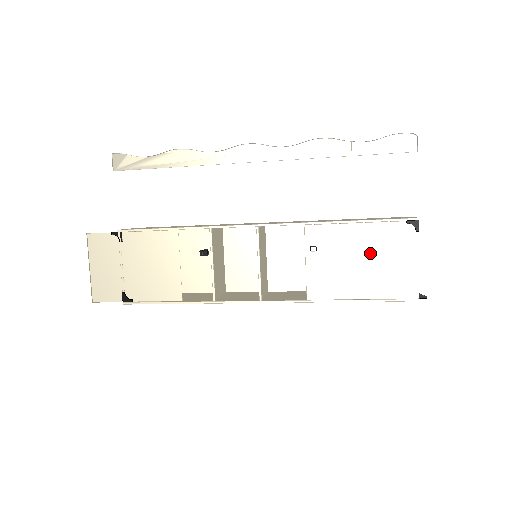
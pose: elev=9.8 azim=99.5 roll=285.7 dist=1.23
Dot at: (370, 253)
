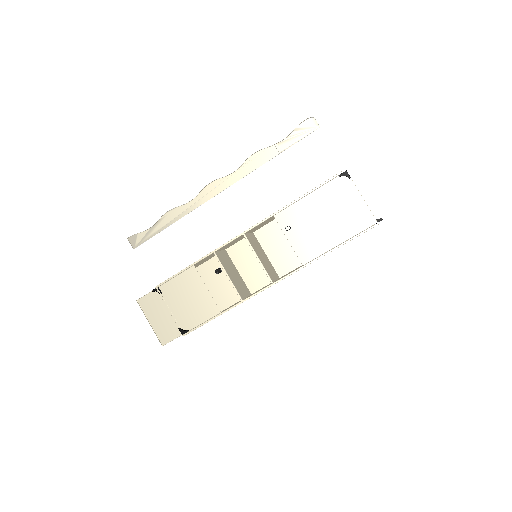
Dot at: (327, 210)
